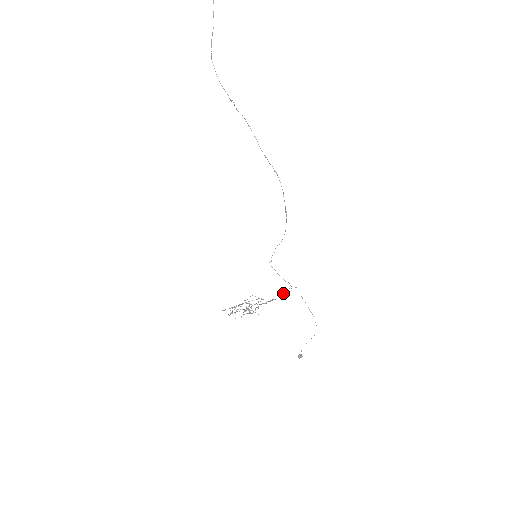
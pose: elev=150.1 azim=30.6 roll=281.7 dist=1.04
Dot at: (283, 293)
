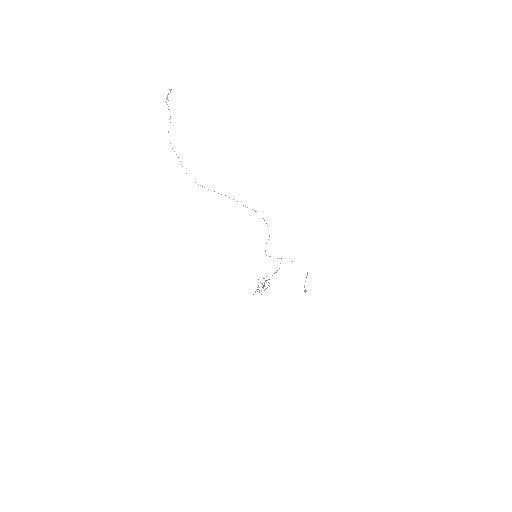
Dot at: occluded
